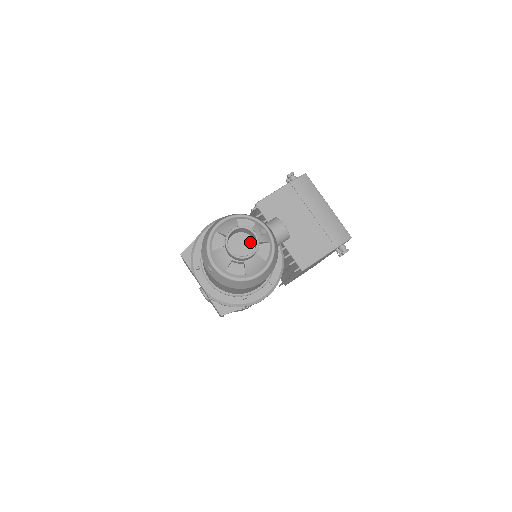
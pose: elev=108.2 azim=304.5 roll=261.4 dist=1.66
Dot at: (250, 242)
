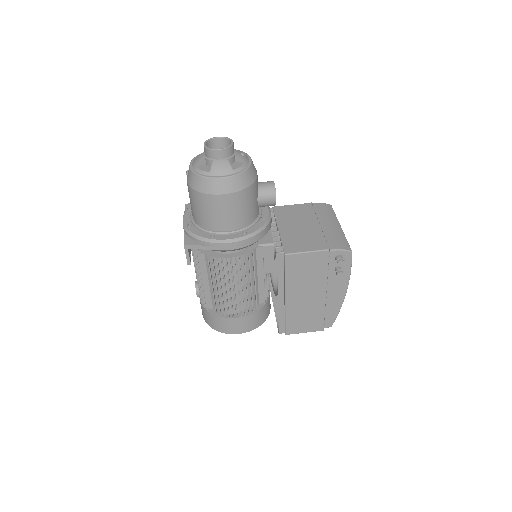
Dot at: occluded
